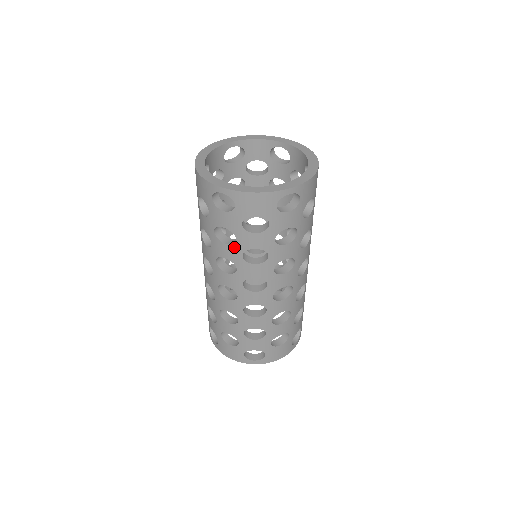
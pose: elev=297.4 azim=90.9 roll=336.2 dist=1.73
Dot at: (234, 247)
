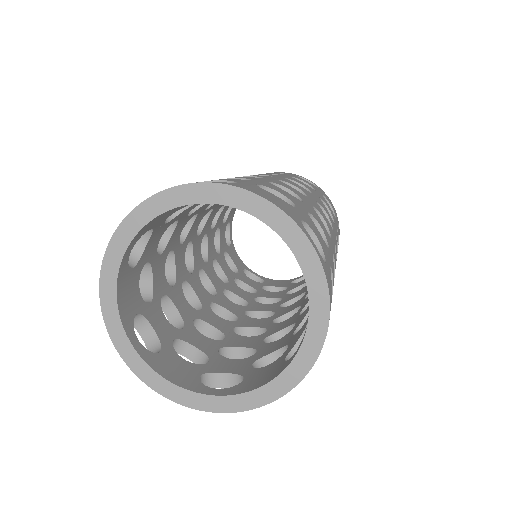
Dot at: occluded
